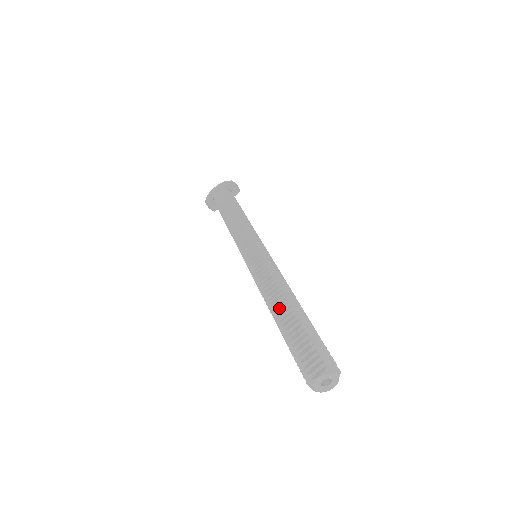
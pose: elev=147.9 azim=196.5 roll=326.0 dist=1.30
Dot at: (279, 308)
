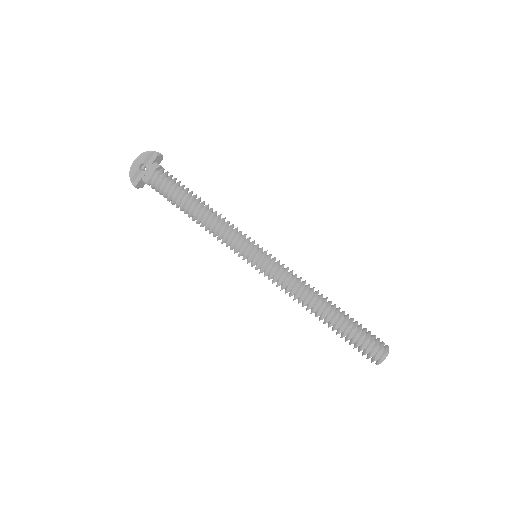
Dot at: (323, 314)
